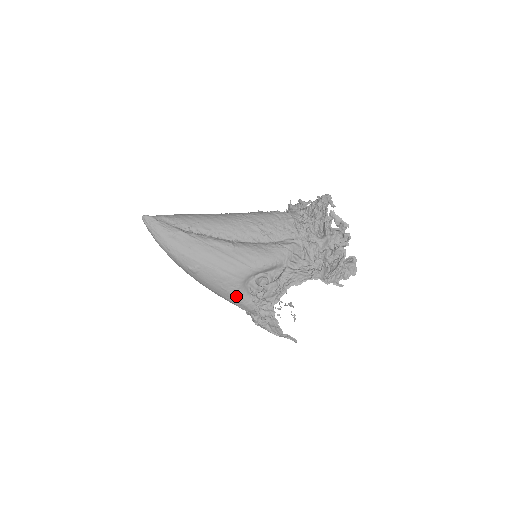
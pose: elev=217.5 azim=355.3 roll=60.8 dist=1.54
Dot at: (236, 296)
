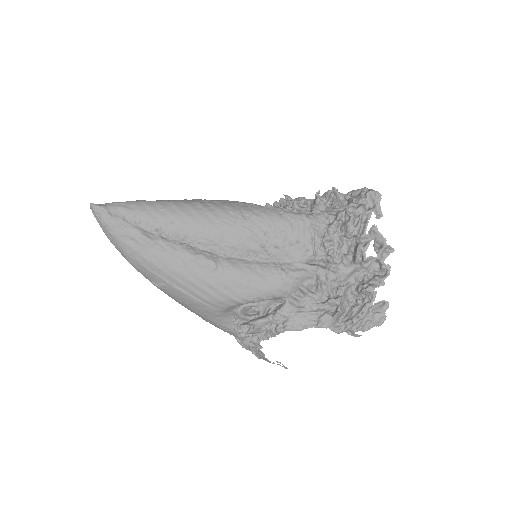
Dot at: (213, 322)
